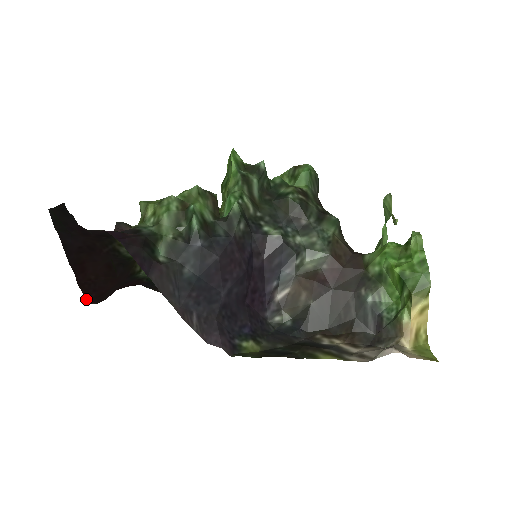
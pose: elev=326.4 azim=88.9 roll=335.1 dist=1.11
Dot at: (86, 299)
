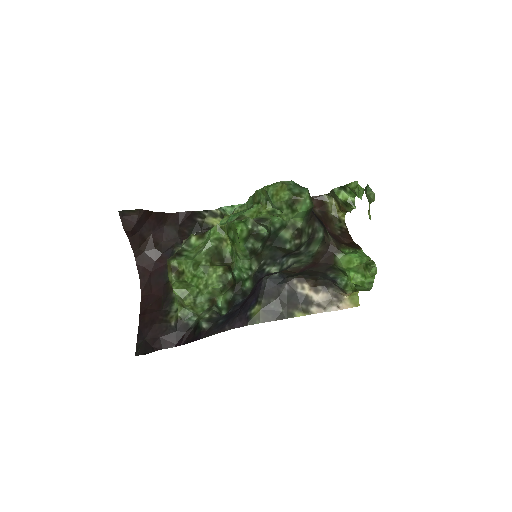
Dot at: (141, 298)
